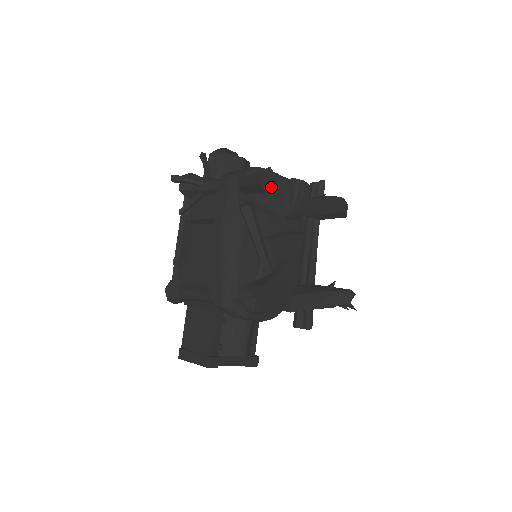
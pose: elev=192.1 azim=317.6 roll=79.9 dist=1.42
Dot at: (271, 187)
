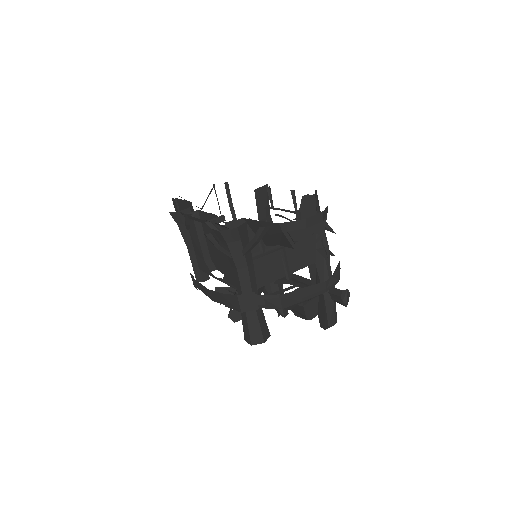
Dot at: occluded
